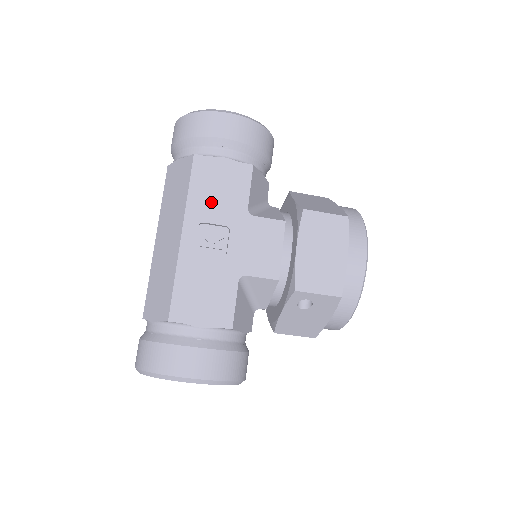
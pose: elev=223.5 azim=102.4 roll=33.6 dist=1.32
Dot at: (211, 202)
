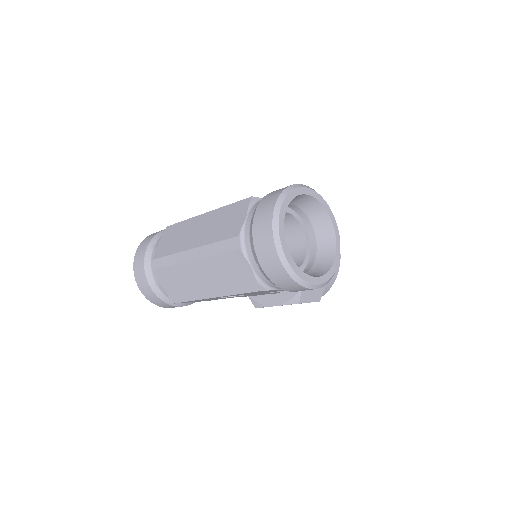
Dot at: occluded
